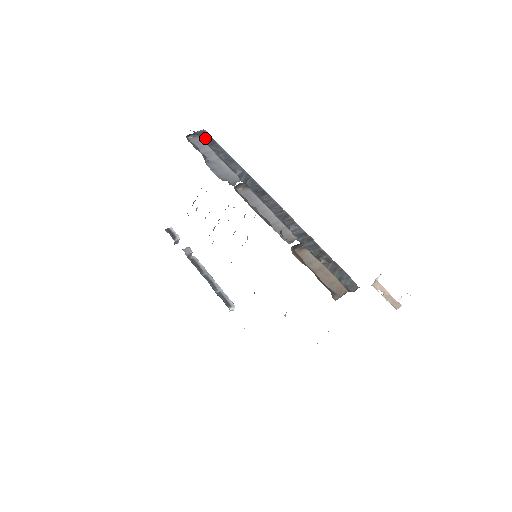
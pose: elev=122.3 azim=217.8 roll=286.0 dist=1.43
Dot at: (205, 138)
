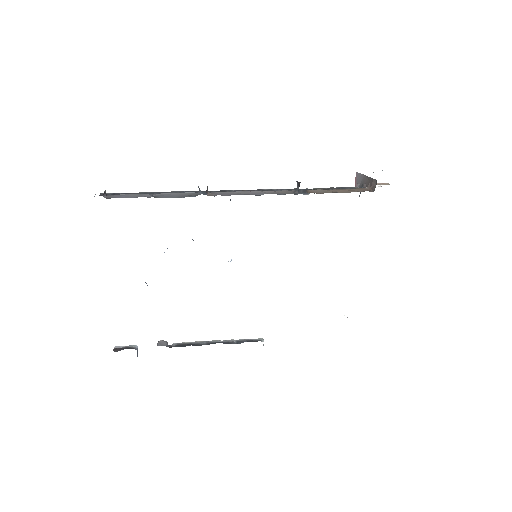
Dot at: occluded
